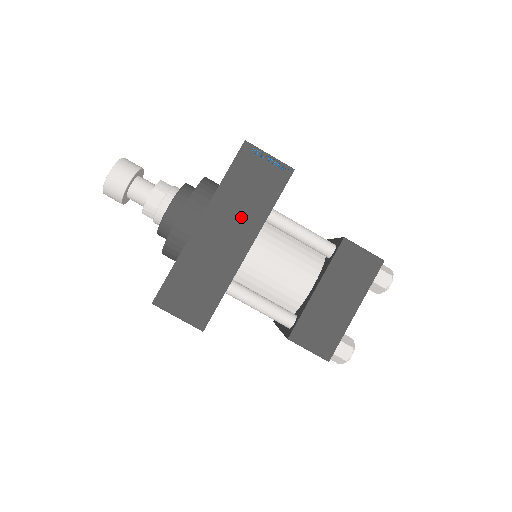
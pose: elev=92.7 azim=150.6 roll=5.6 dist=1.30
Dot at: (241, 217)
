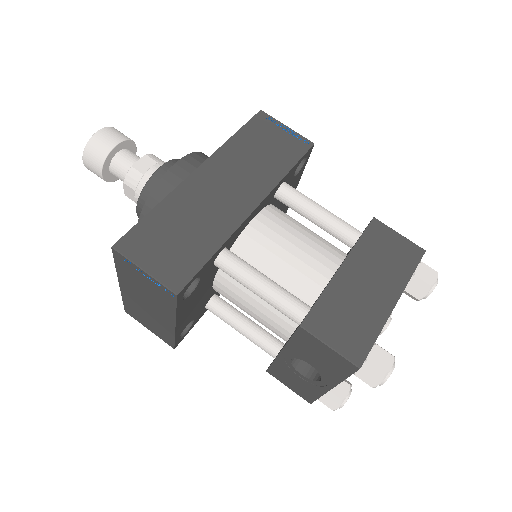
Dot at: (249, 174)
